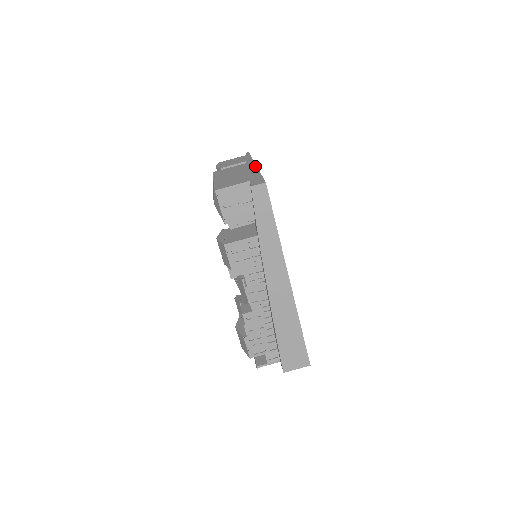
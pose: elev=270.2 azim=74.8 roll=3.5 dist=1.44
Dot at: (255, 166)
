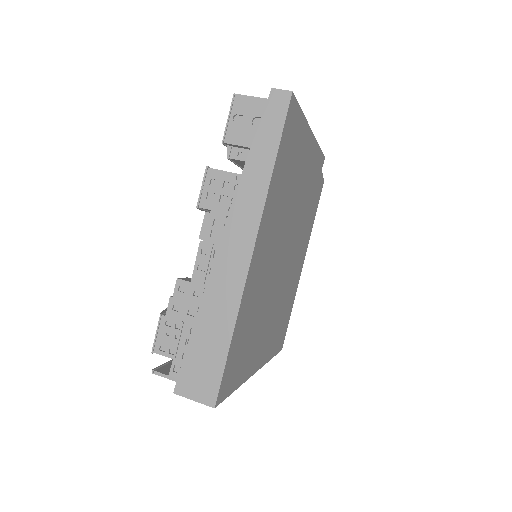
Dot at: (309, 128)
